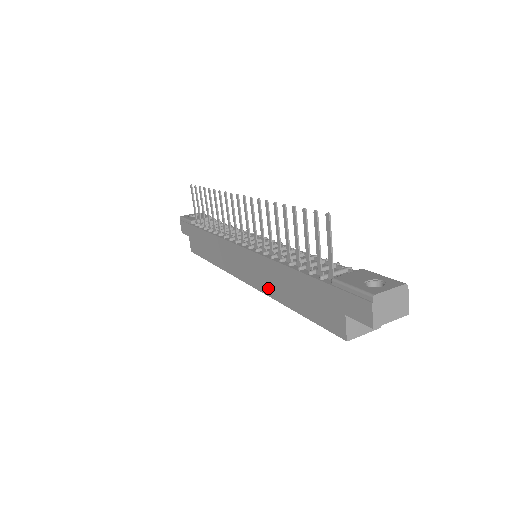
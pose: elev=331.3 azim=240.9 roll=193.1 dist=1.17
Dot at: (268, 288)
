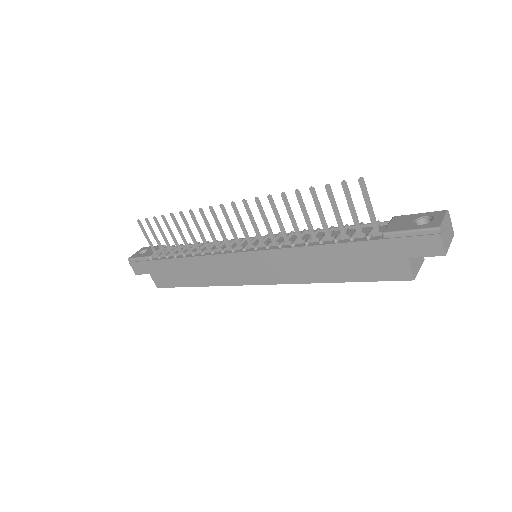
Dot at: (294, 276)
